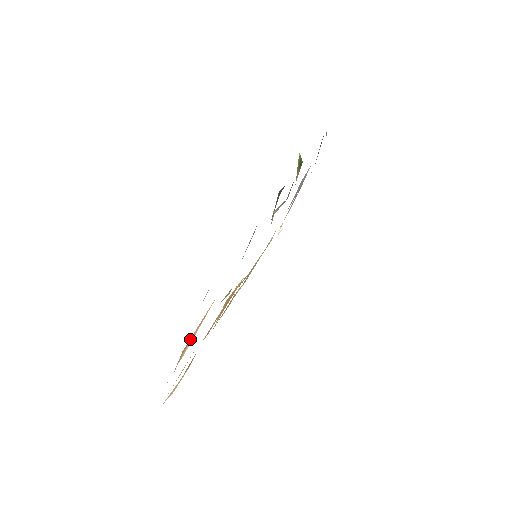
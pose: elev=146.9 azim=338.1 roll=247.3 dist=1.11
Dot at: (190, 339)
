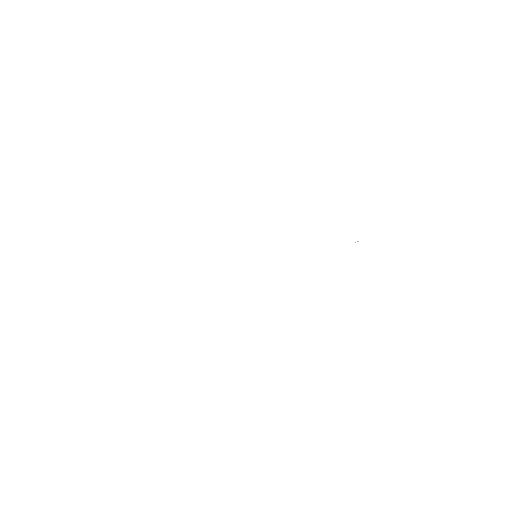
Dot at: occluded
